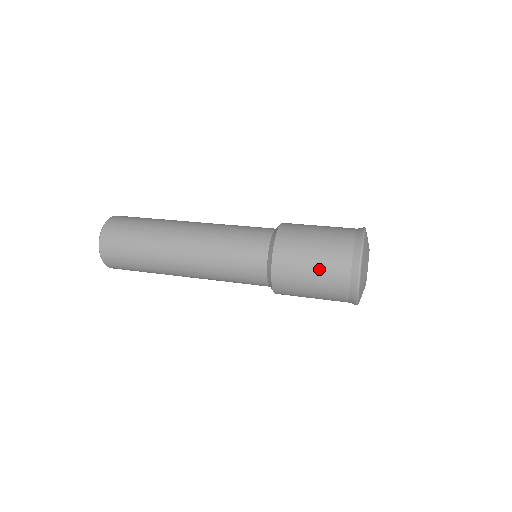
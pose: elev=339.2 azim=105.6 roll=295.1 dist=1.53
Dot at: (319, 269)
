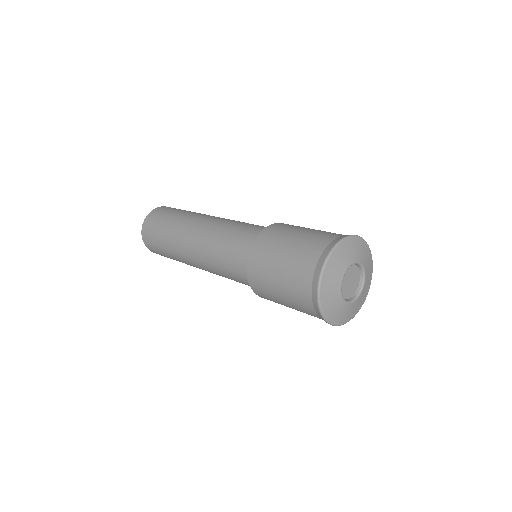
Dot at: (299, 240)
